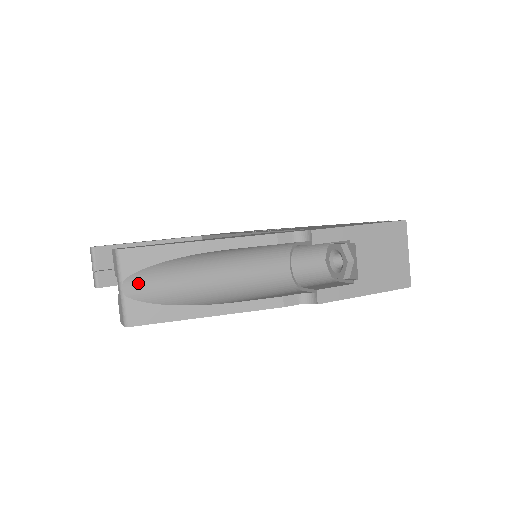
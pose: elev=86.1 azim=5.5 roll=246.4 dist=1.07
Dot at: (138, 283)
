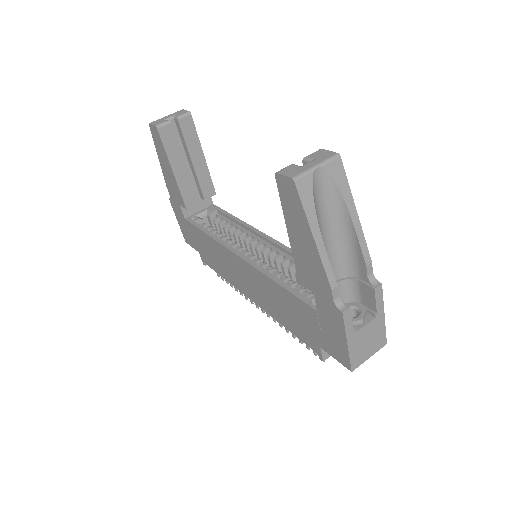
Dot at: (321, 178)
